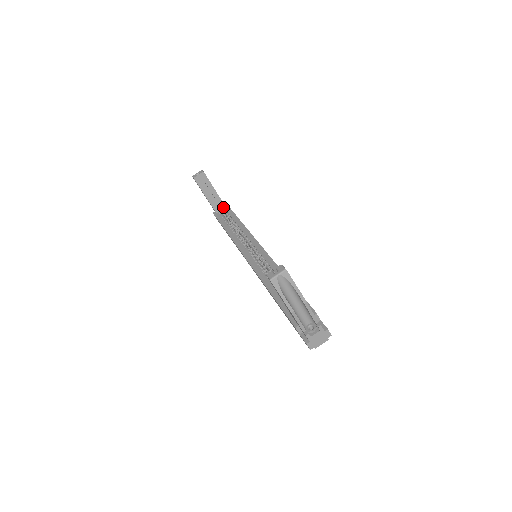
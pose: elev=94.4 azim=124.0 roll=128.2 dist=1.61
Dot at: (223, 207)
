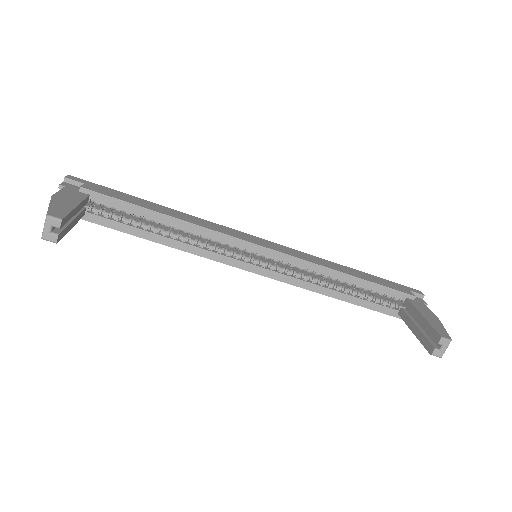
Dot at: (87, 200)
